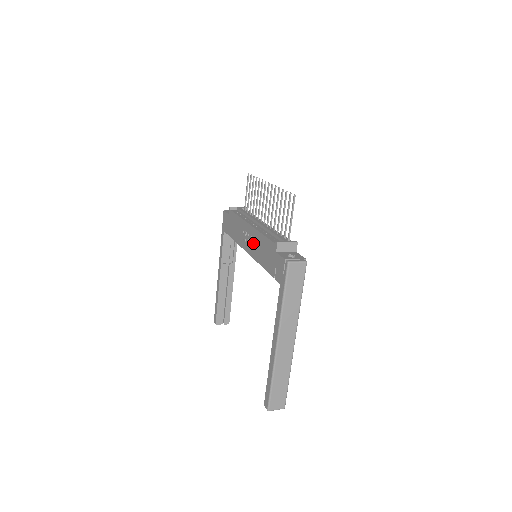
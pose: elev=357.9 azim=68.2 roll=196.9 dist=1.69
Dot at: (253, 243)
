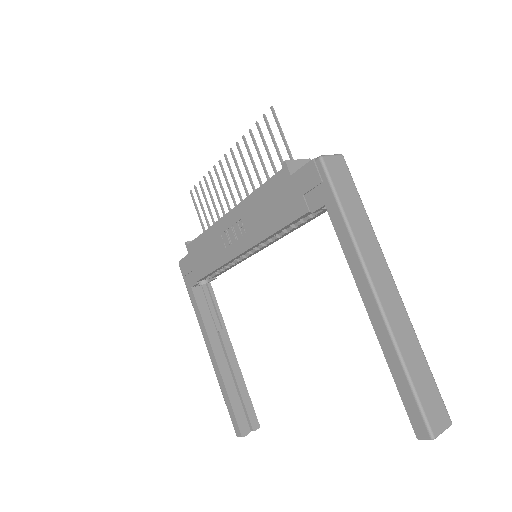
Dot at: (245, 226)
